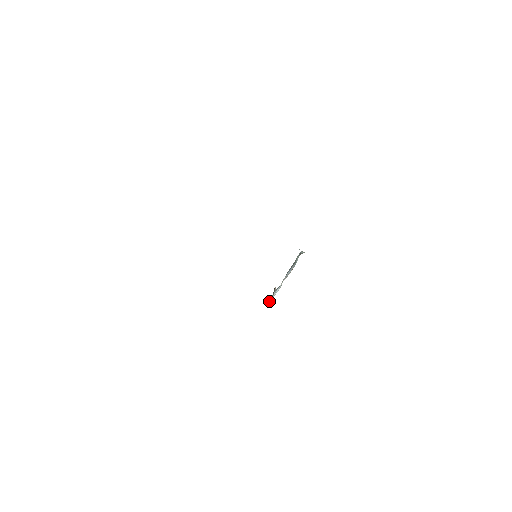
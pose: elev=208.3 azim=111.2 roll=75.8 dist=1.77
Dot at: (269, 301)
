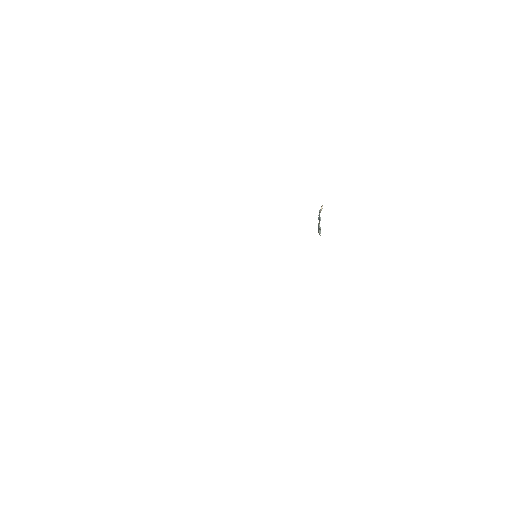
Dot at: occluded
